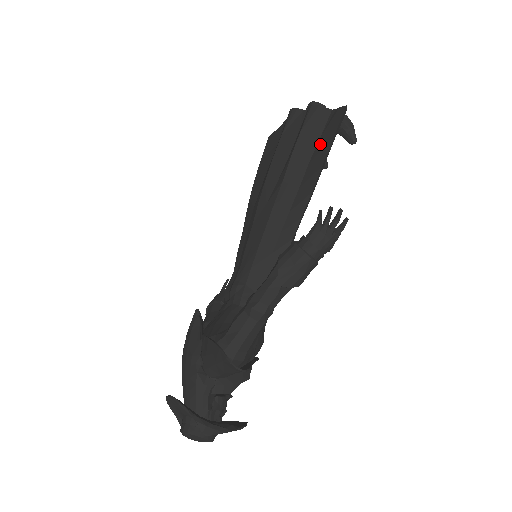
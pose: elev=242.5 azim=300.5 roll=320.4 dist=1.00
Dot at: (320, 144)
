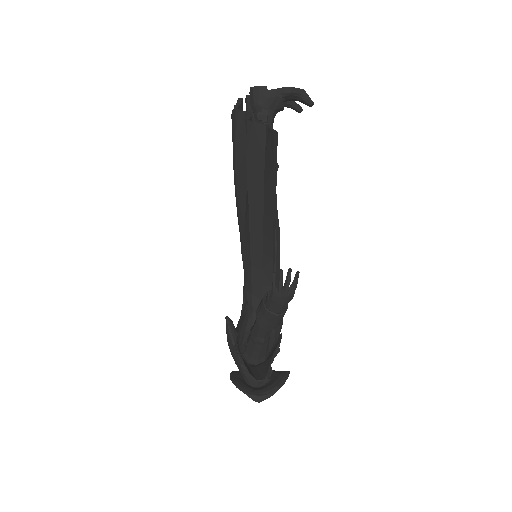
Dot at: (266, 169)
